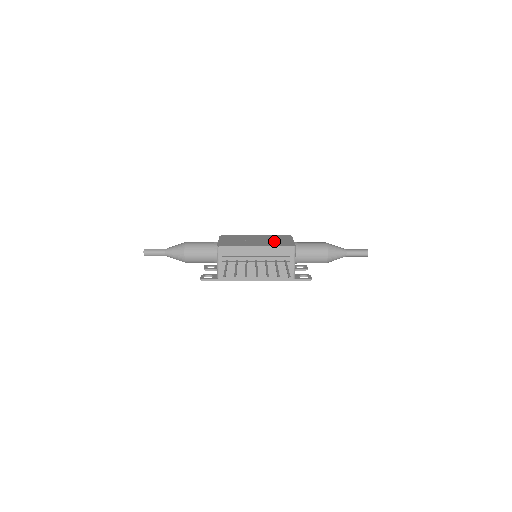
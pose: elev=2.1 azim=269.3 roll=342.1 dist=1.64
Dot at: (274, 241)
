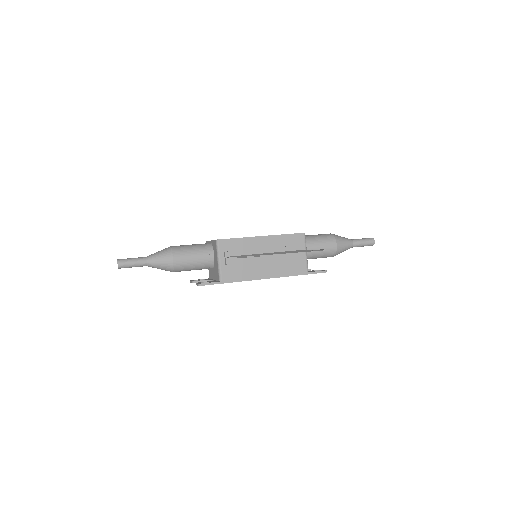
Dot at: occluded
